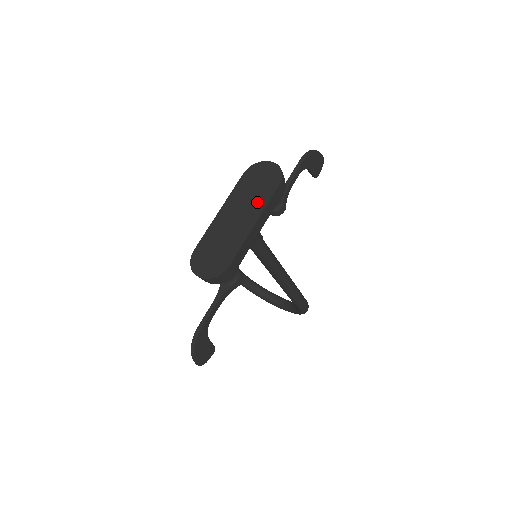
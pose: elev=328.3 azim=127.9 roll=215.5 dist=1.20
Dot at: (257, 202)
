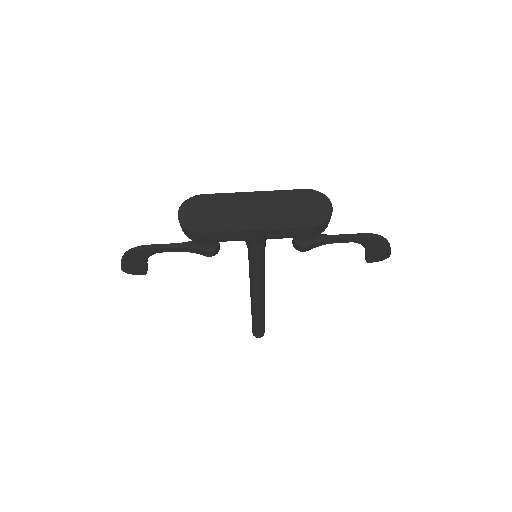
Dot at: (281, 218)
